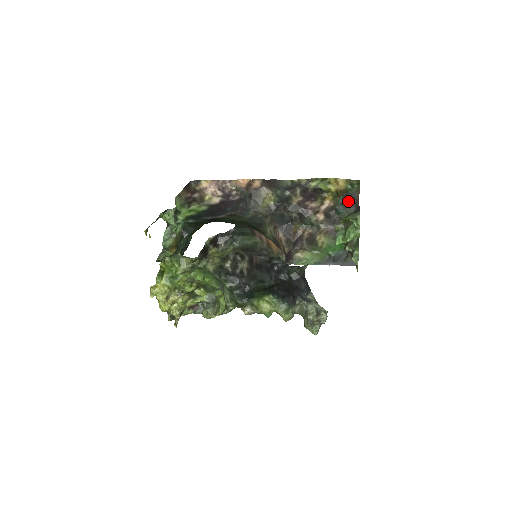
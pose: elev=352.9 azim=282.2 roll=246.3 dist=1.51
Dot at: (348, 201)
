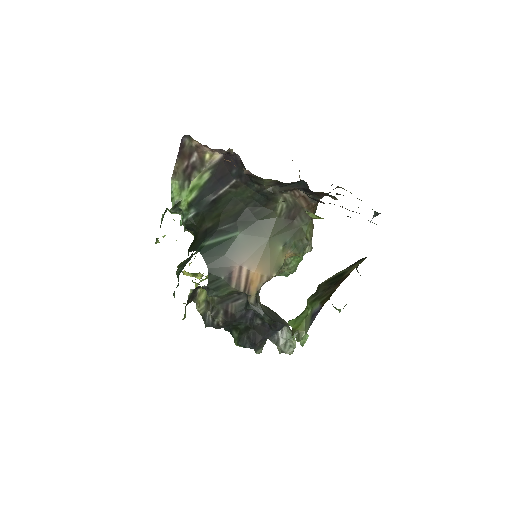
Dot at: occluded
